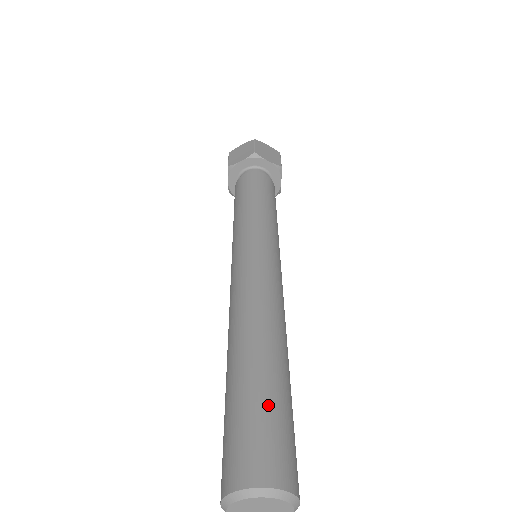
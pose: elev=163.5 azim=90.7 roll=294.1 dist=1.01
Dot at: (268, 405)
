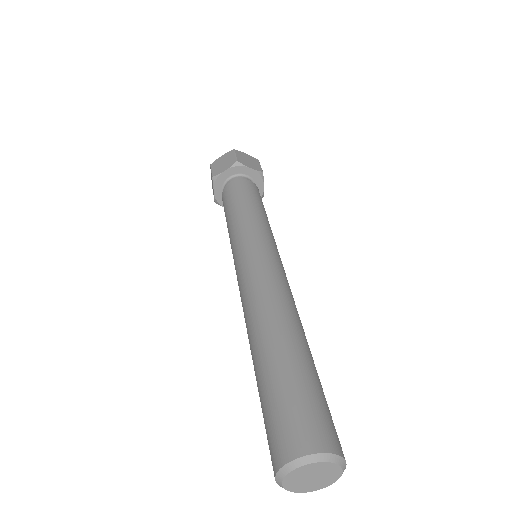
Dot at: (302, 383)
